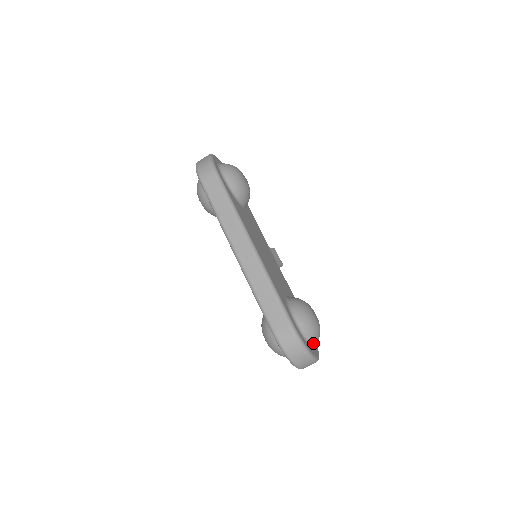
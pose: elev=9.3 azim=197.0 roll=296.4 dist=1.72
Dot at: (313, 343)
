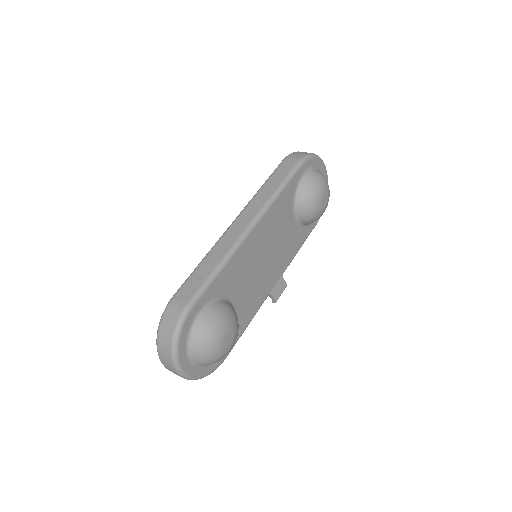
Dot at: (194, 353)
